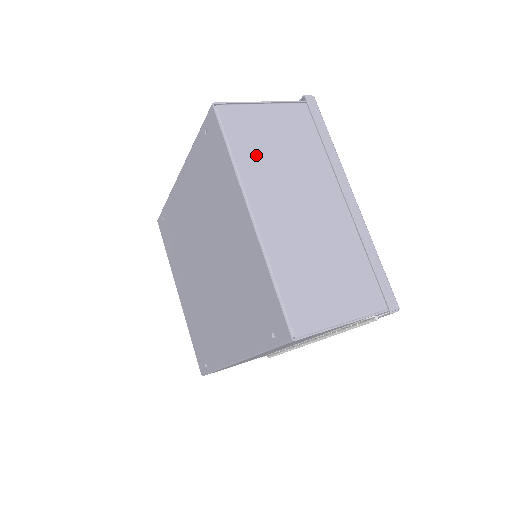
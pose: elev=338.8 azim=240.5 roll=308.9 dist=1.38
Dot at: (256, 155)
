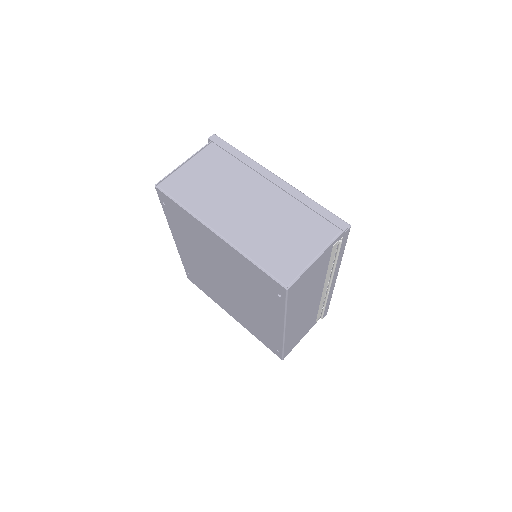
Dot at: (199, 197)
